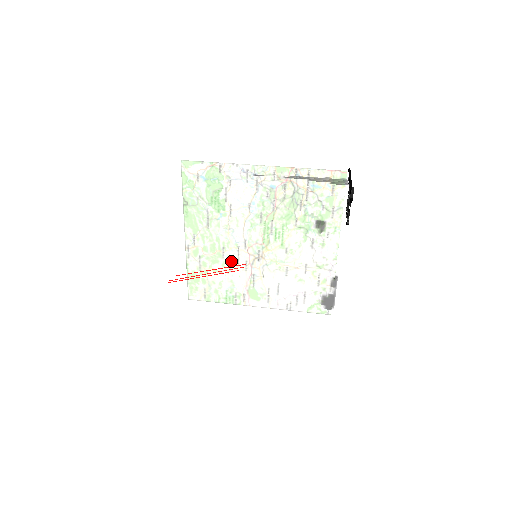
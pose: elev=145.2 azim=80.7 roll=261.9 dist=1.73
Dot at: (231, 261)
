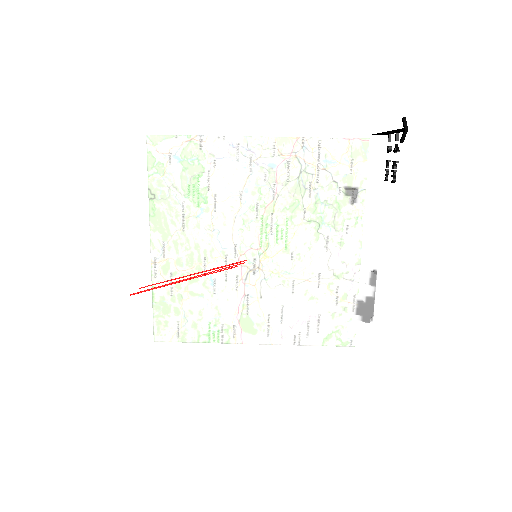
Dot at: (223, 259)
